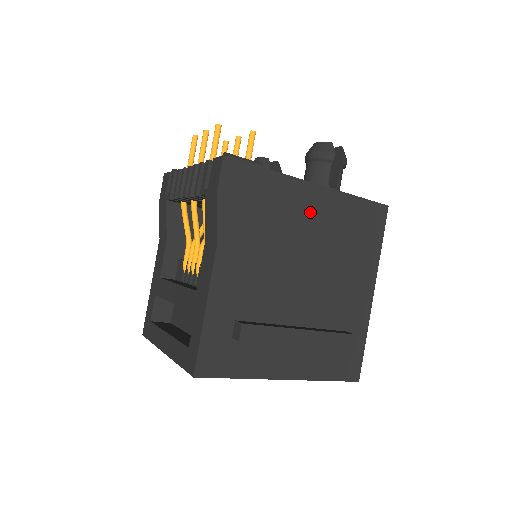
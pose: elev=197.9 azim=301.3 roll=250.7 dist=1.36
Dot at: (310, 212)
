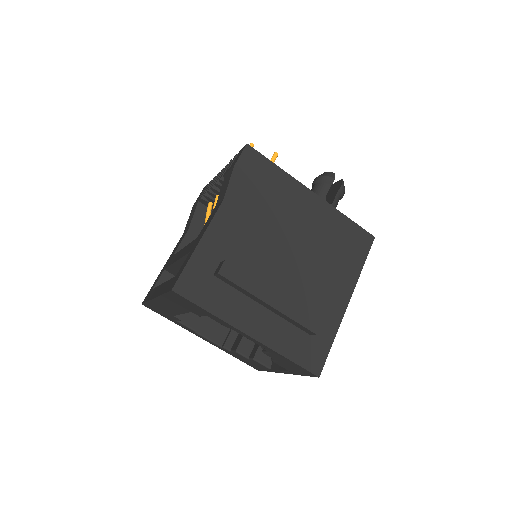
Dot at: (305, 211)
